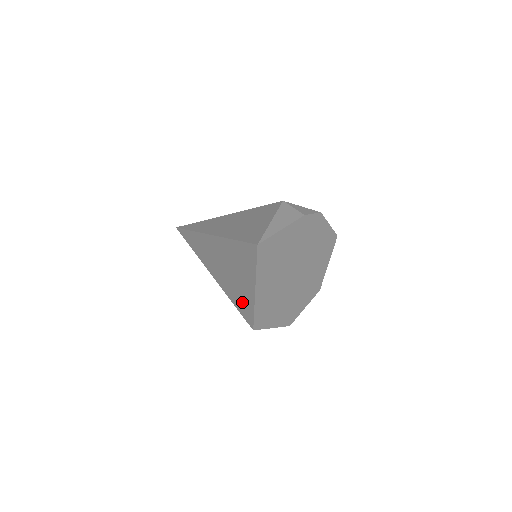
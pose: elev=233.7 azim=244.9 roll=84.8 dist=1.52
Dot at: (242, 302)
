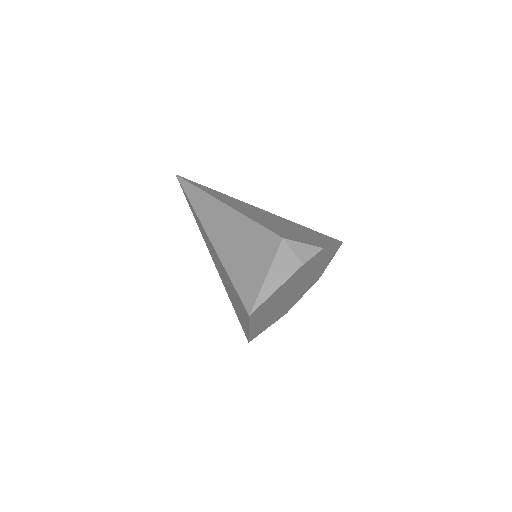
Dot at: (239, 317)
